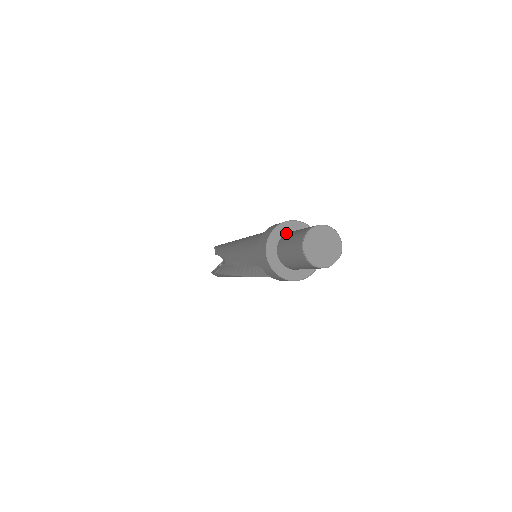
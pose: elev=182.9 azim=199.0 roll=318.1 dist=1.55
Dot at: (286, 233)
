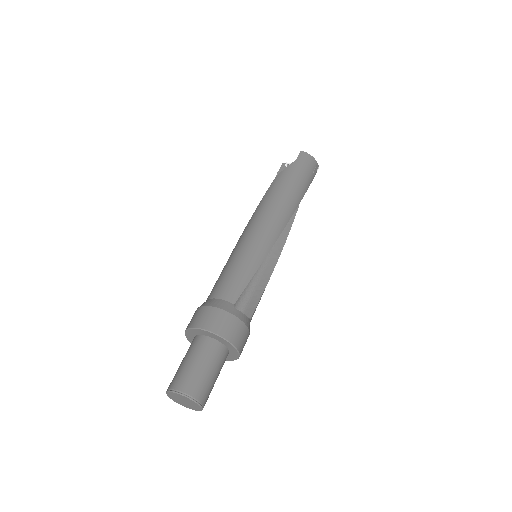
Dot at: (211, 338)
